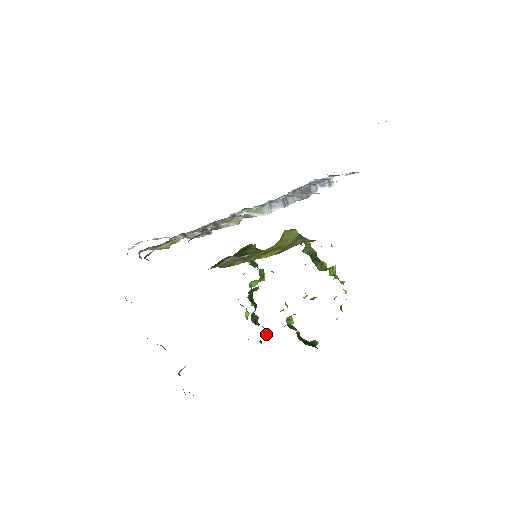
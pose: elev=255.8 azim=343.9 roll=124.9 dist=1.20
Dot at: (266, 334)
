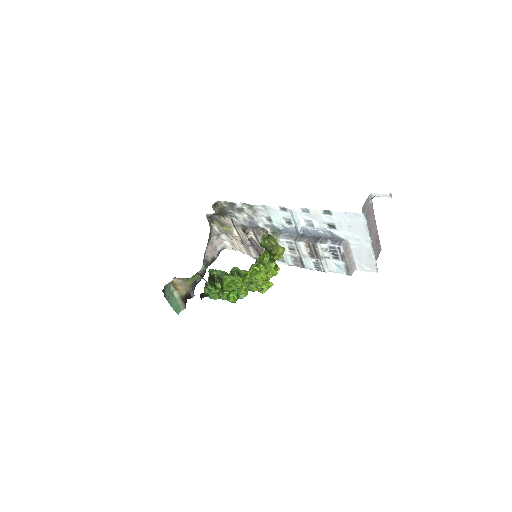
Dot at: occluded
